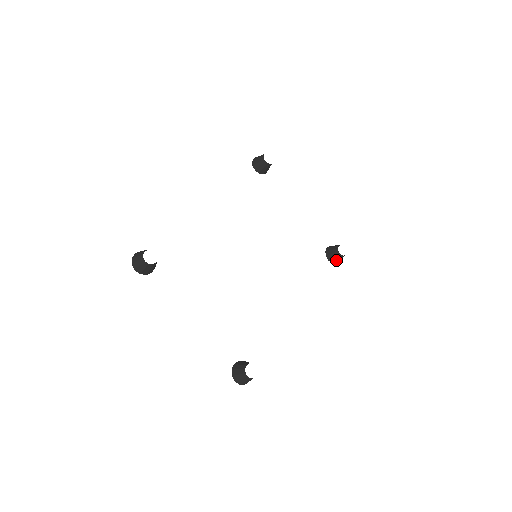
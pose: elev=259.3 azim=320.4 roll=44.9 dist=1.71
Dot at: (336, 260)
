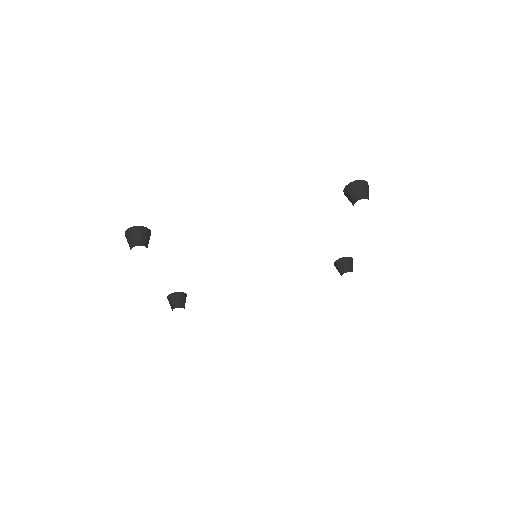
Dot at: occluded
